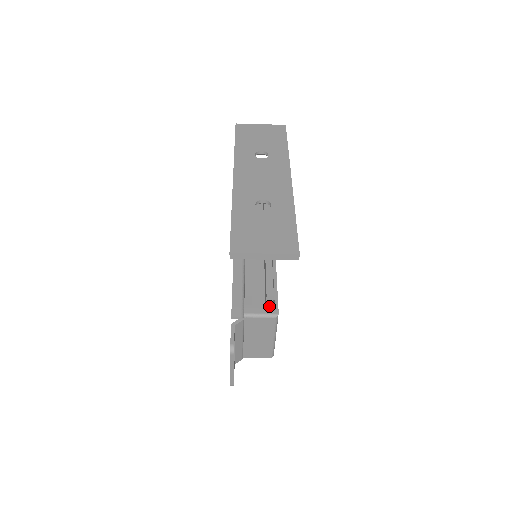
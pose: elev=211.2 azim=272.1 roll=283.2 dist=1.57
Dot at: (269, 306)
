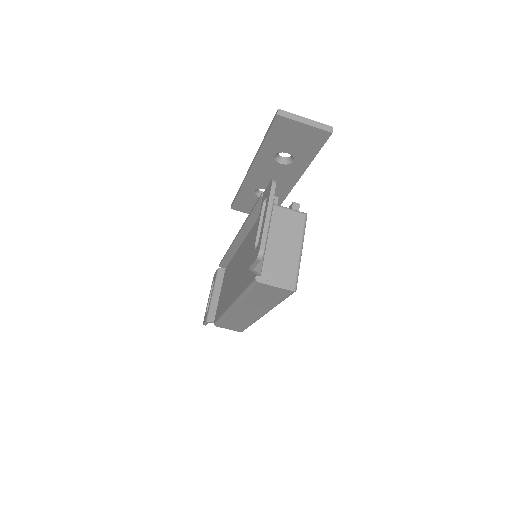
Dot at: occluded
